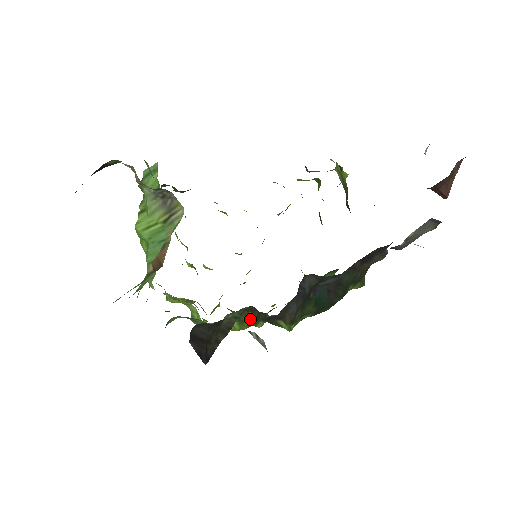
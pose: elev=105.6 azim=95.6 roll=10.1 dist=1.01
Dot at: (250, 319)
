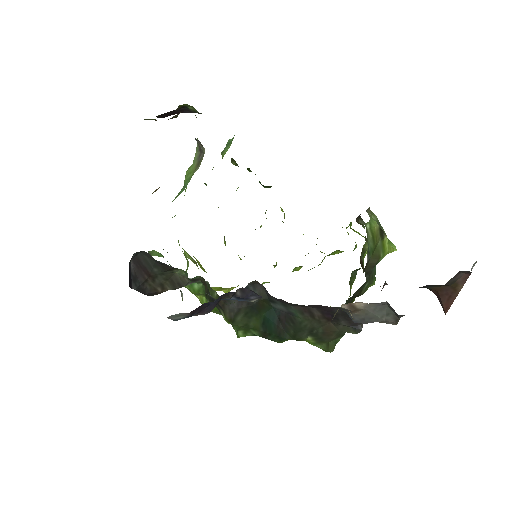
Dot at: occluded
